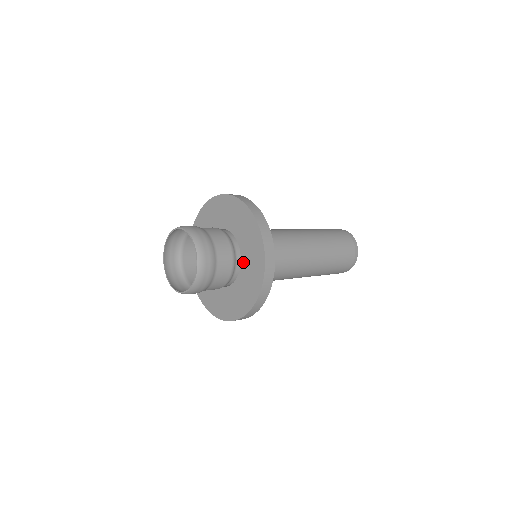
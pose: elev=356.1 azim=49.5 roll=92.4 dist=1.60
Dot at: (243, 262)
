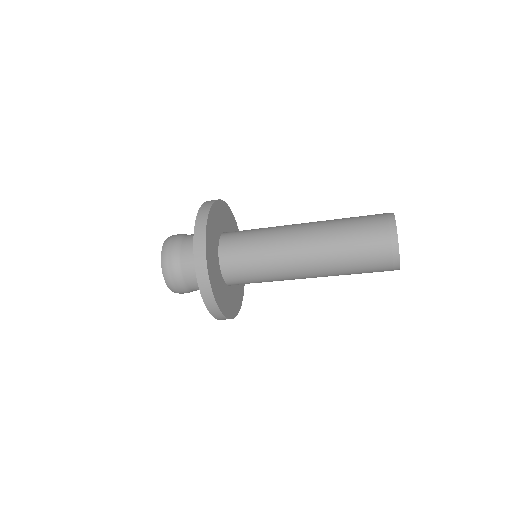
Dot at: occluded
